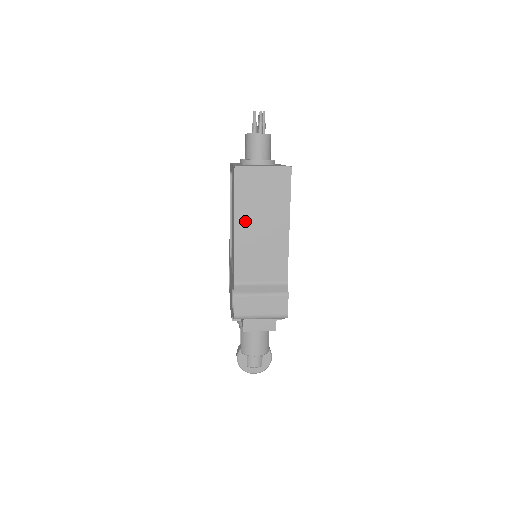
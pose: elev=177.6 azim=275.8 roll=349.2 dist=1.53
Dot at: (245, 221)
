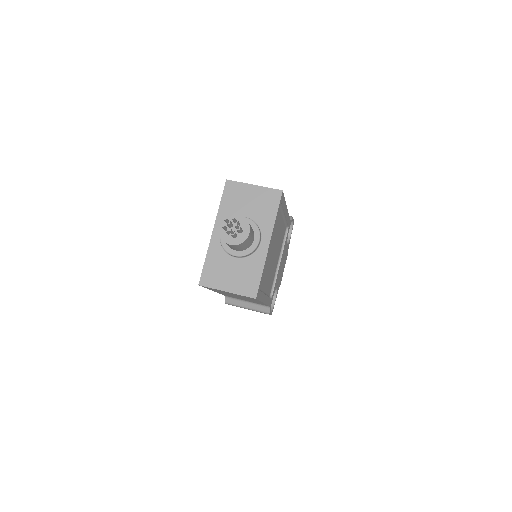
Dot at: occluded
